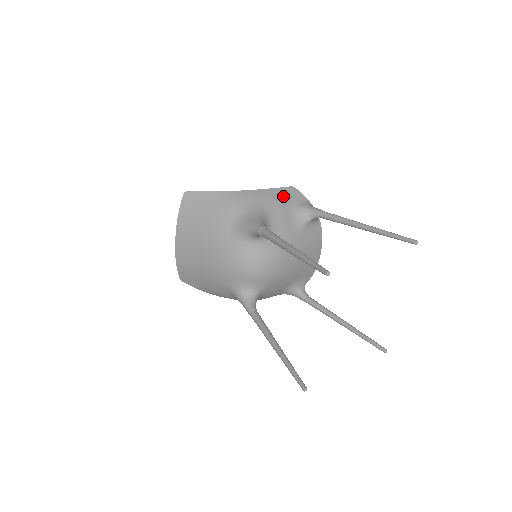
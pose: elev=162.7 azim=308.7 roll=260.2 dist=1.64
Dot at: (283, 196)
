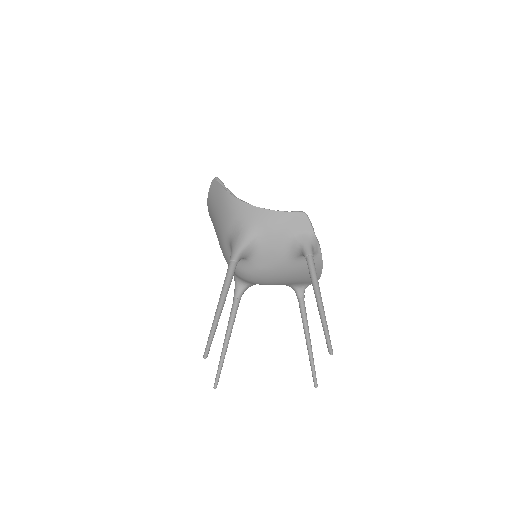
Dot at: (285, 223)
